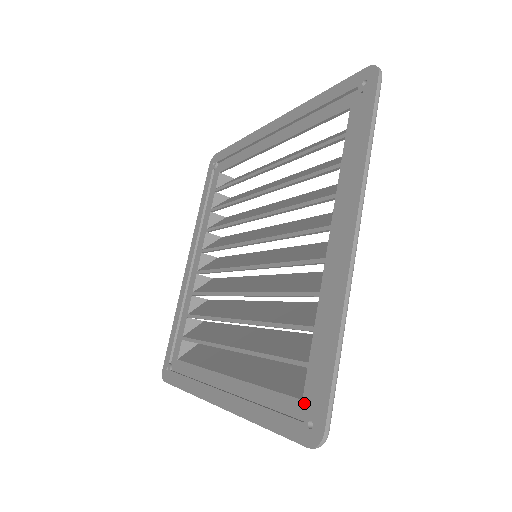
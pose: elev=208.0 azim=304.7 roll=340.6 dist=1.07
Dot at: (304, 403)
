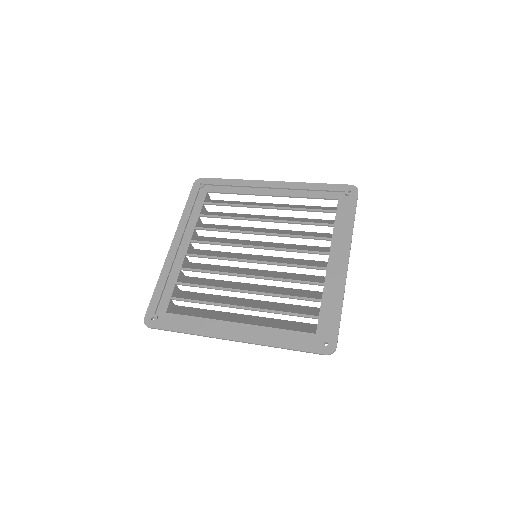
Dot at: (318, 335)
